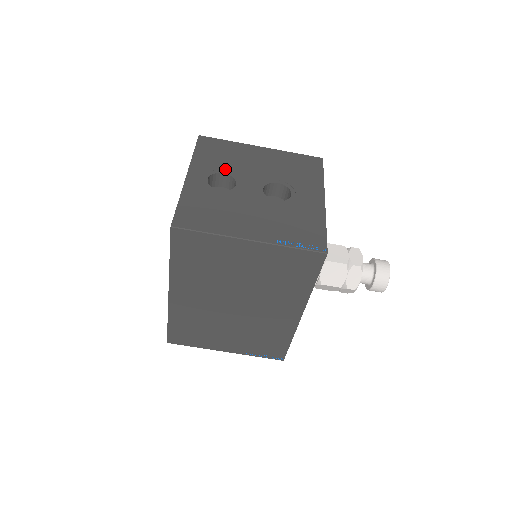
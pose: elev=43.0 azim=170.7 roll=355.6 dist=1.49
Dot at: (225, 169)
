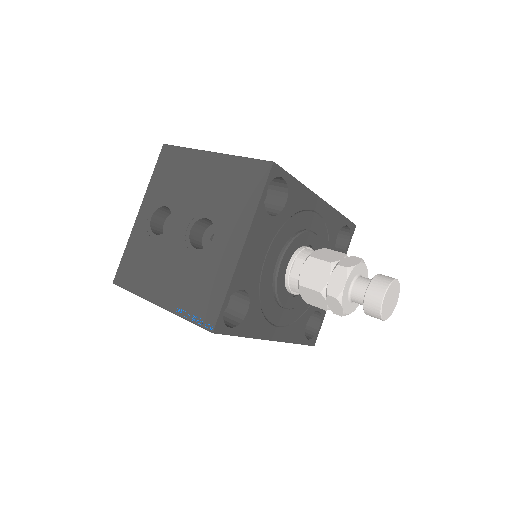
Dot at: (168, 200)
